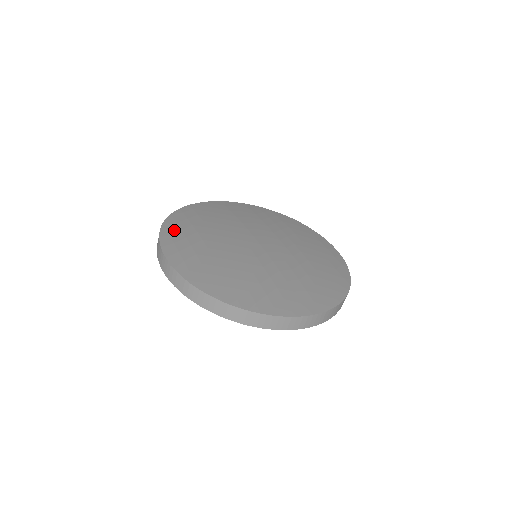
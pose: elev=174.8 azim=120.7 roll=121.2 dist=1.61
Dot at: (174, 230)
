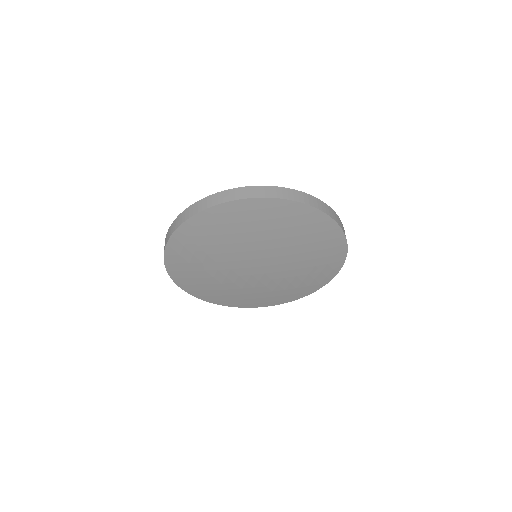
Dot at: occluded
